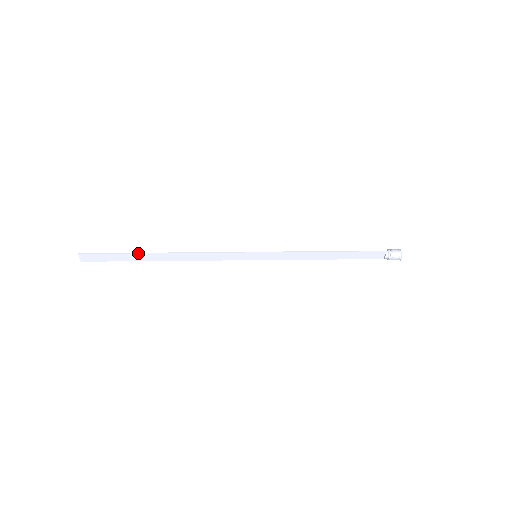
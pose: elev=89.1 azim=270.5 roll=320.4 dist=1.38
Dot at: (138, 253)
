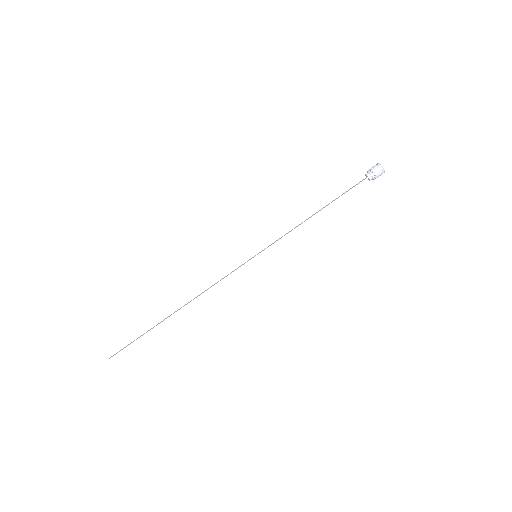
Dot at: occluded
